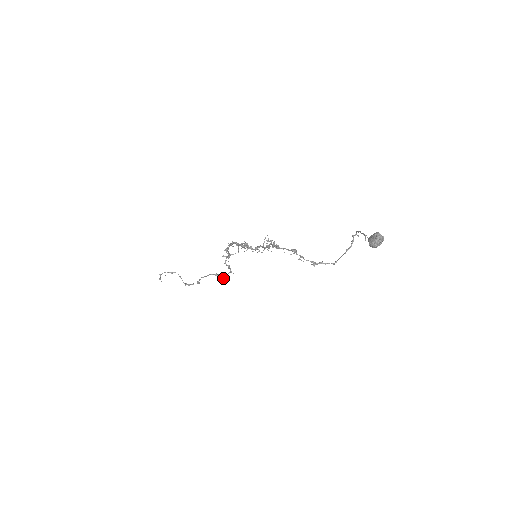
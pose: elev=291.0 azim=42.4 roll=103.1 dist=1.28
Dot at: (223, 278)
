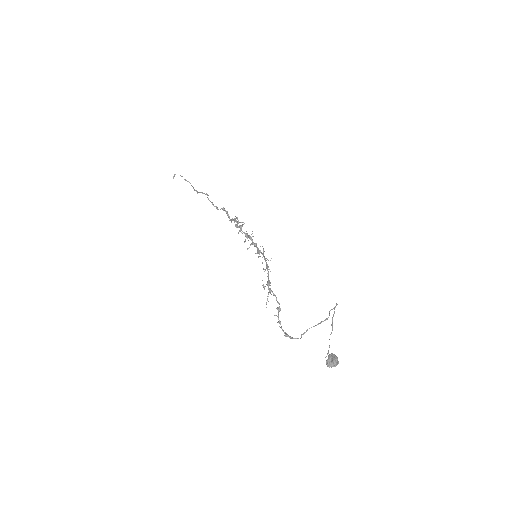
Dot at: (228, 216)
